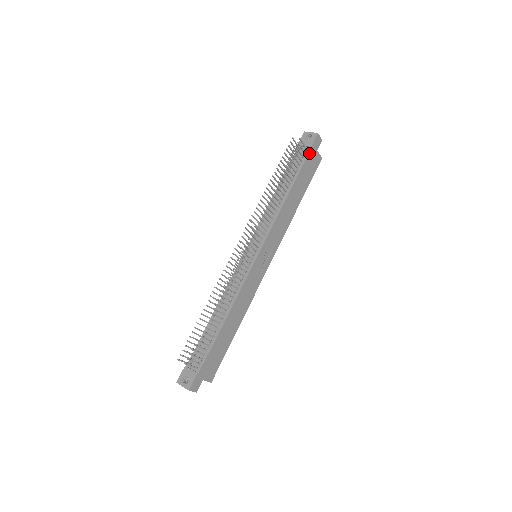
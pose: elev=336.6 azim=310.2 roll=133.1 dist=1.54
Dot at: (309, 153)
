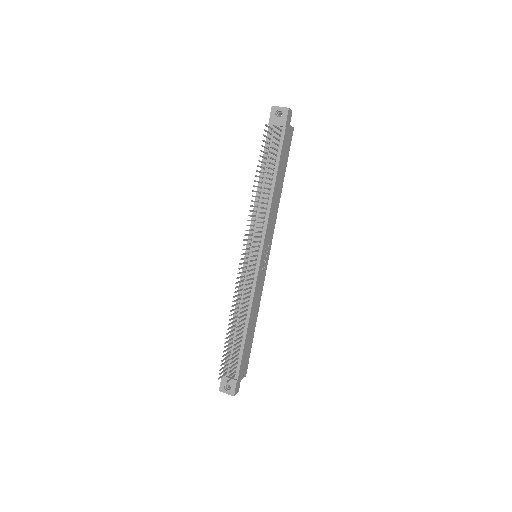
Dot at: (284, 134)
